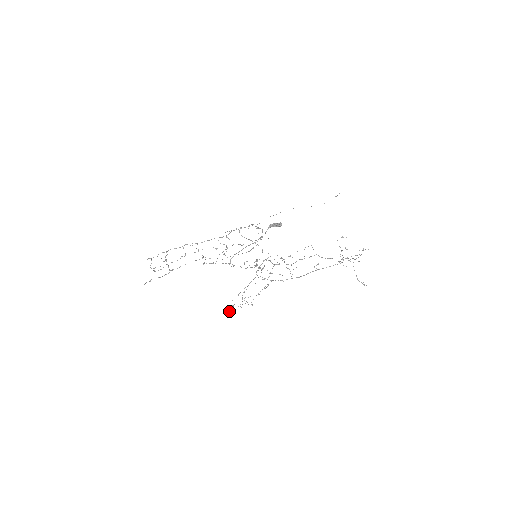
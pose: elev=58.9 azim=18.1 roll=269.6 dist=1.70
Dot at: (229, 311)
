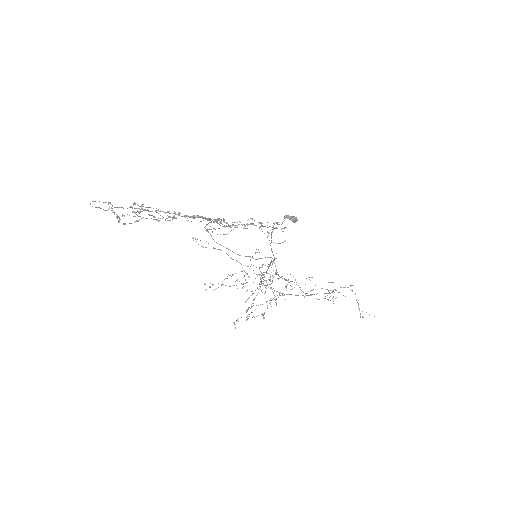
Dot at: (252, 312)
